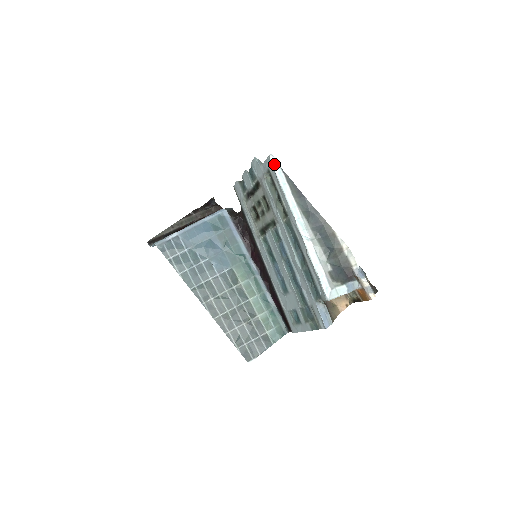
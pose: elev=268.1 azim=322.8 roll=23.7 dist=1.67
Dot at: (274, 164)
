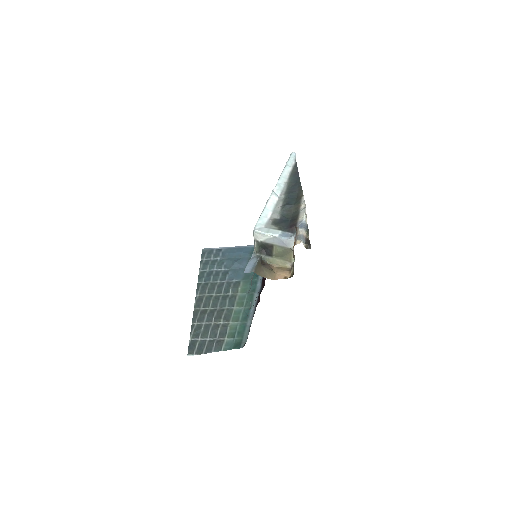
Dot at: (291, 156)
